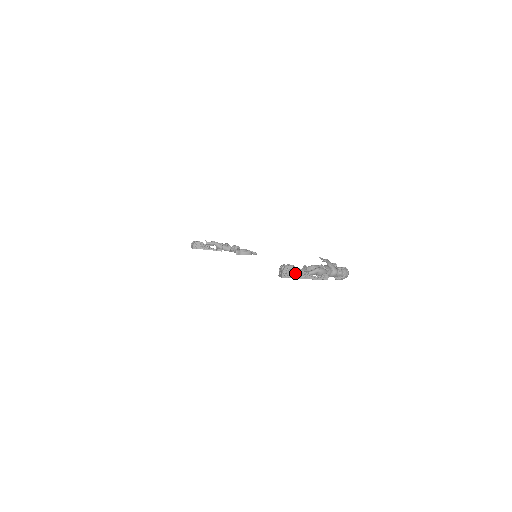
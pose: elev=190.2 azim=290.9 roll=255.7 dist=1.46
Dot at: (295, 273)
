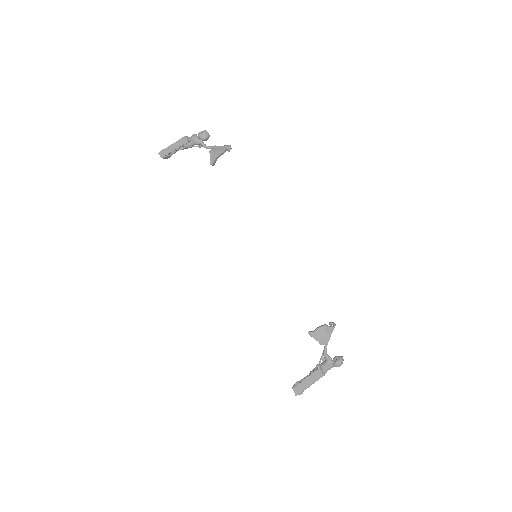
Dot at: (167, 149)
